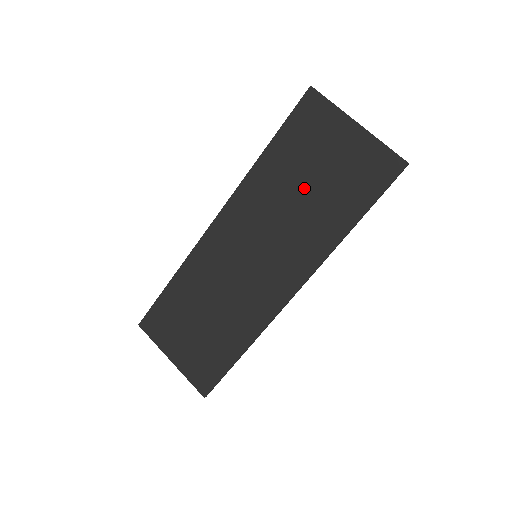
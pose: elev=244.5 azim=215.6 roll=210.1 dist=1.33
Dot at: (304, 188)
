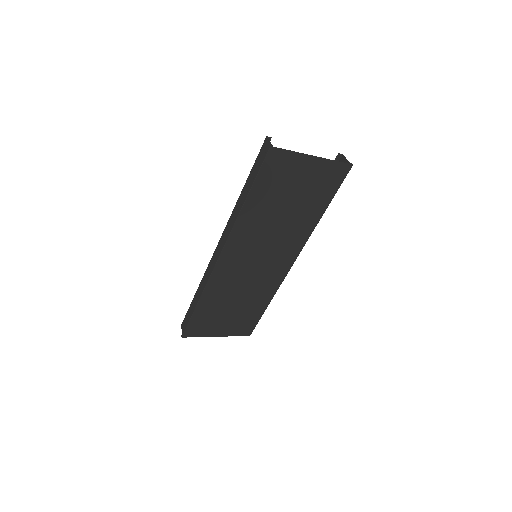
Dot at: (285, 209)
